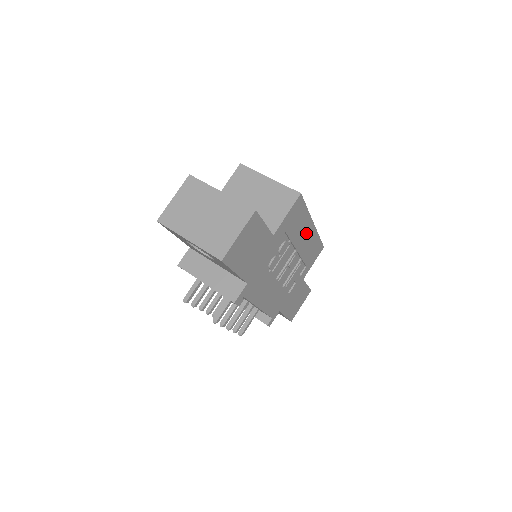
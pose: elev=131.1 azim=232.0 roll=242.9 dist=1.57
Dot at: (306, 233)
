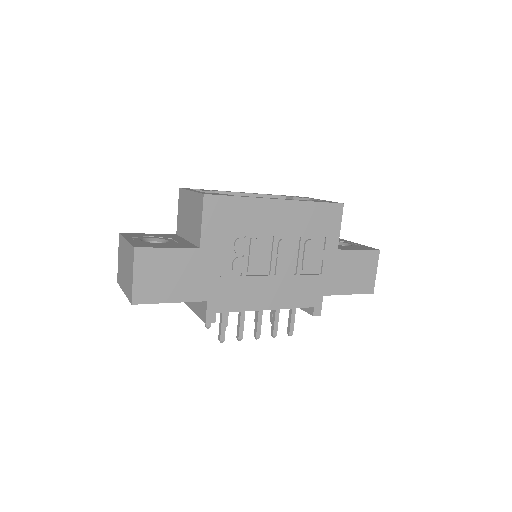
Dot at: (274, 214)
